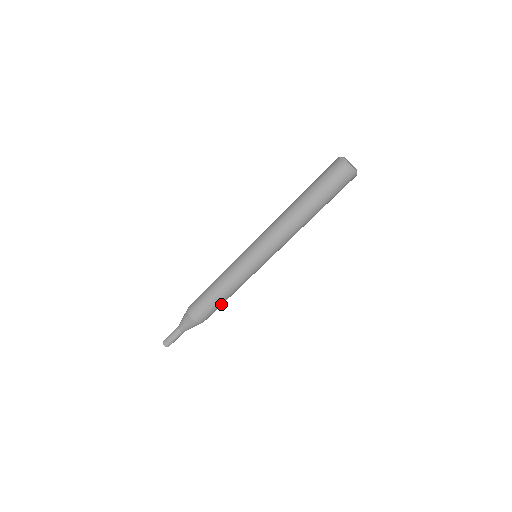
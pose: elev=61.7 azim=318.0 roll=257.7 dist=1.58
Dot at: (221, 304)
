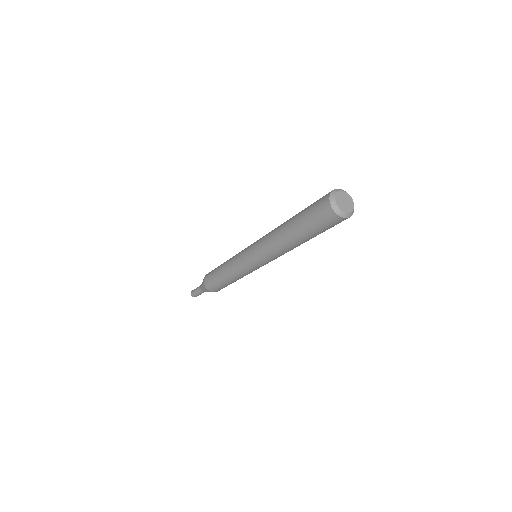
Dot at: occluded
